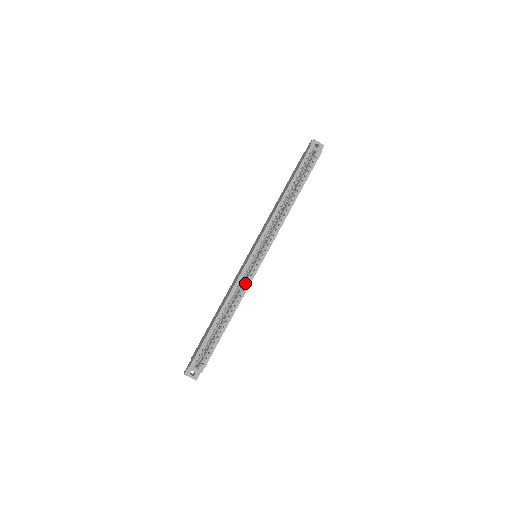
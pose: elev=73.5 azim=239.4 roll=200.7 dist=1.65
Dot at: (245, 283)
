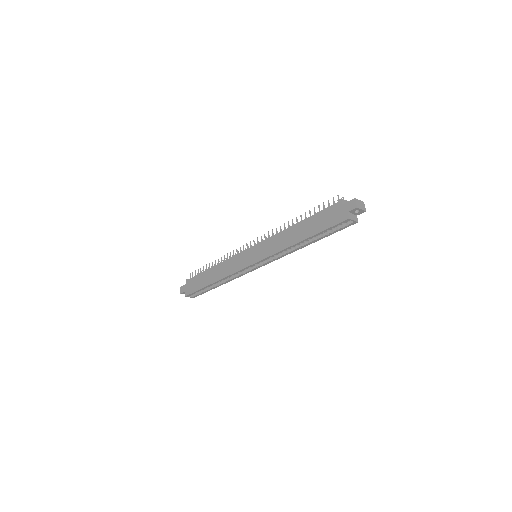
Dot at: (240, 274)
